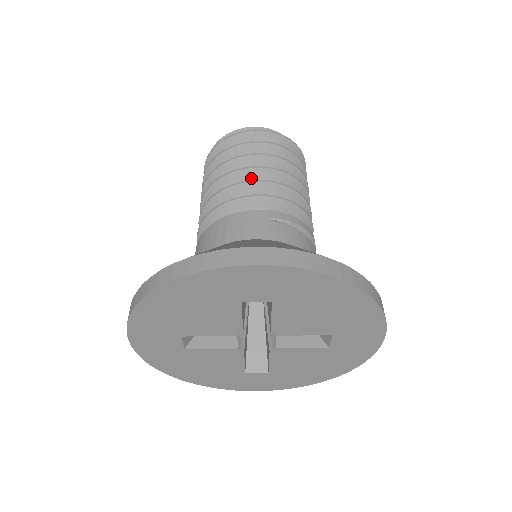
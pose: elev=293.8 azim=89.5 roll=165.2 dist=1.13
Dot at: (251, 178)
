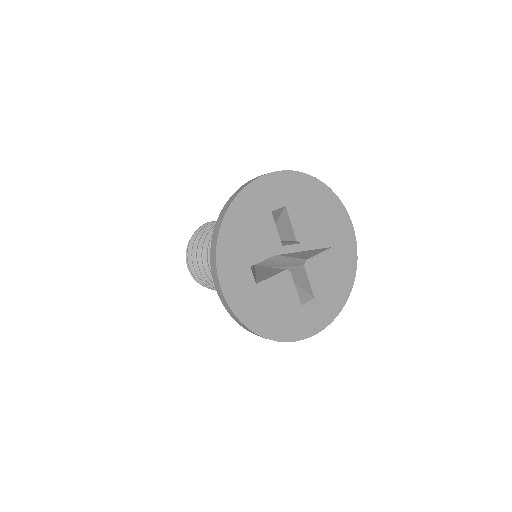
Dot at: occluded
